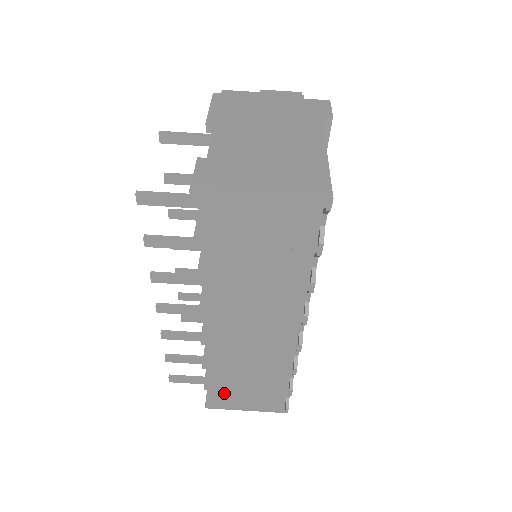
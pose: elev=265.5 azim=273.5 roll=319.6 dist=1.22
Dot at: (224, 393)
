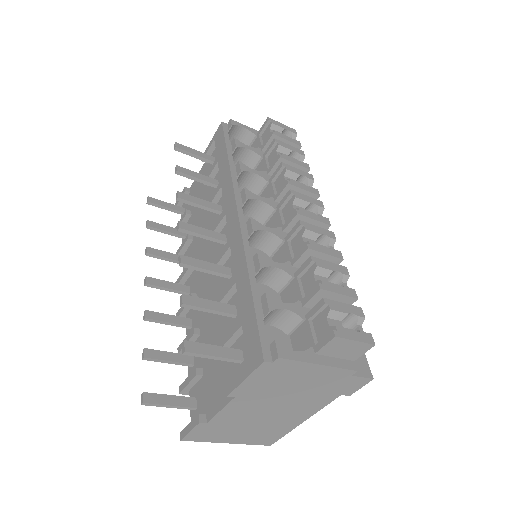
Dot at: occluded
